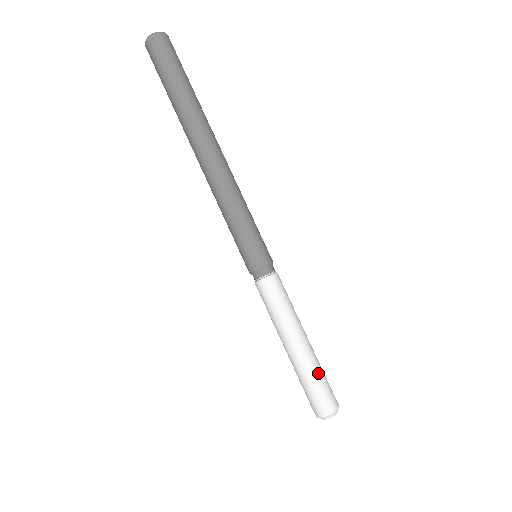
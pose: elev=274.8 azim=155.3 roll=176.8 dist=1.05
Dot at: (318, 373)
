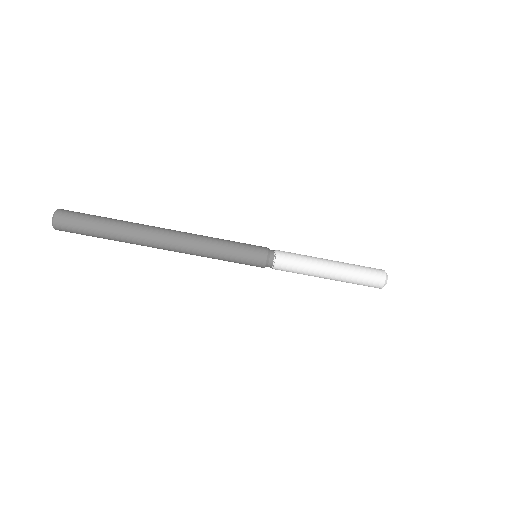
Dot at: (356, 274)
